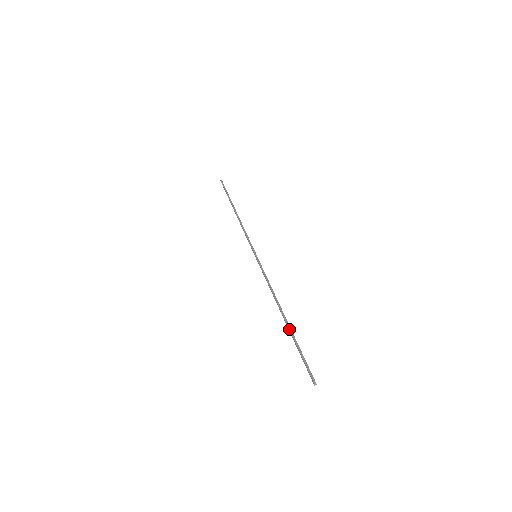
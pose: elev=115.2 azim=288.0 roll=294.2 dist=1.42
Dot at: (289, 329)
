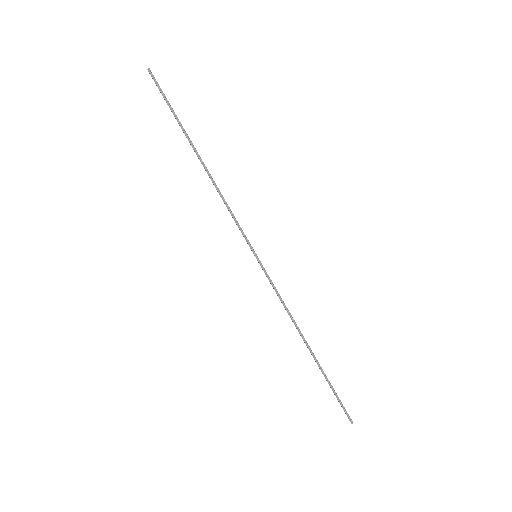
Dot at: (319, 367)
